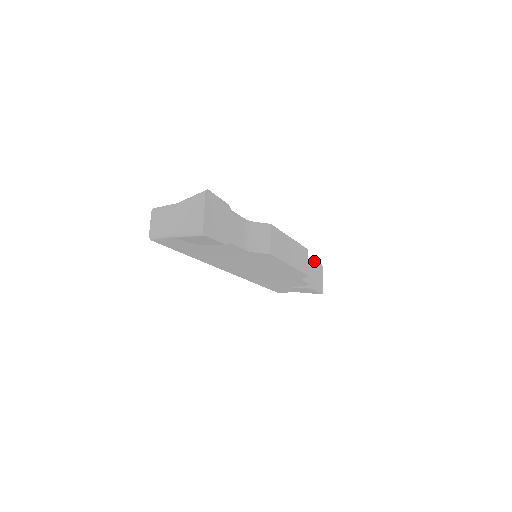
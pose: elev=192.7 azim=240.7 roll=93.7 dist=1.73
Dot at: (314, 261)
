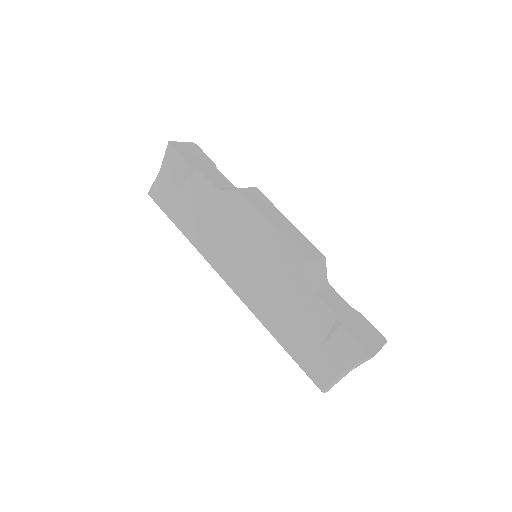
Dot at: (362, 316)
